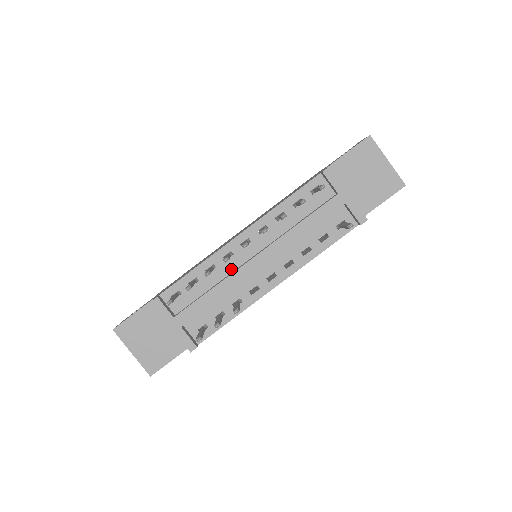
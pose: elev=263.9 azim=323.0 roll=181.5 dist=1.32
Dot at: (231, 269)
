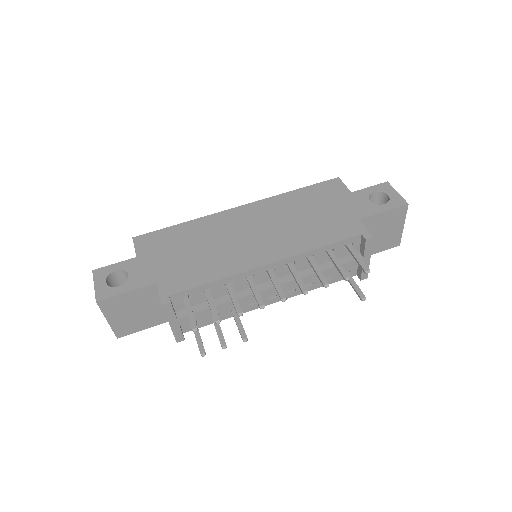
Dot at: (245, 287)
